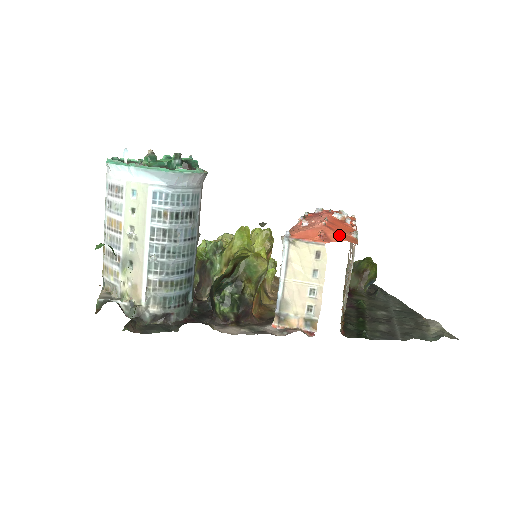
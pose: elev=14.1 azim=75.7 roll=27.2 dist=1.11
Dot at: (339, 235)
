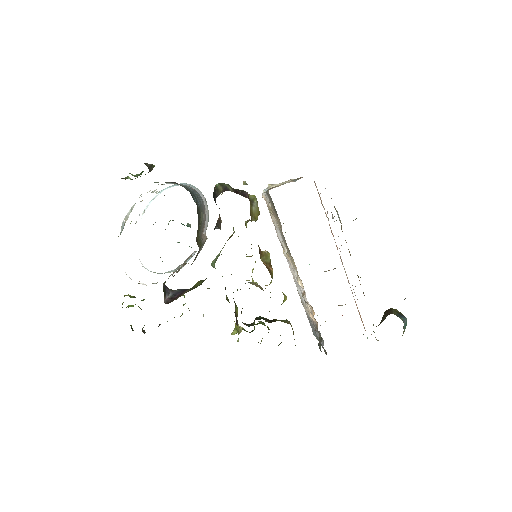
Dot at: occluded
